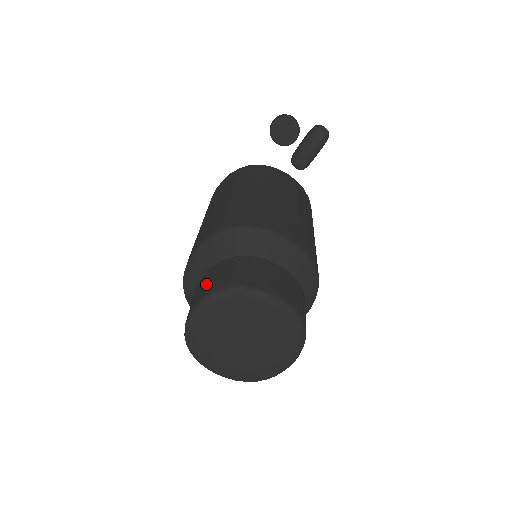
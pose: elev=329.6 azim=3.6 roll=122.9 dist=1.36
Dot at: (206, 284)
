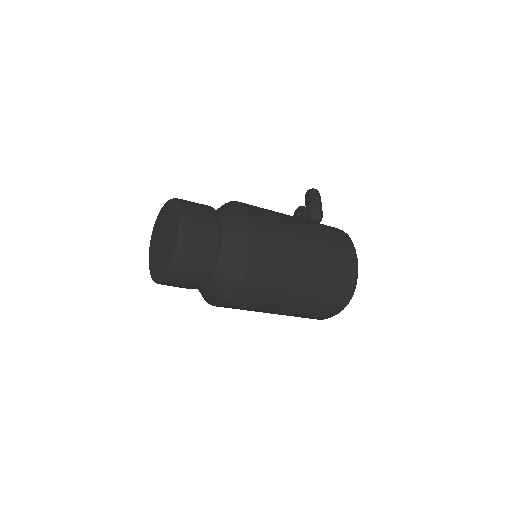
Dot at: occluded
